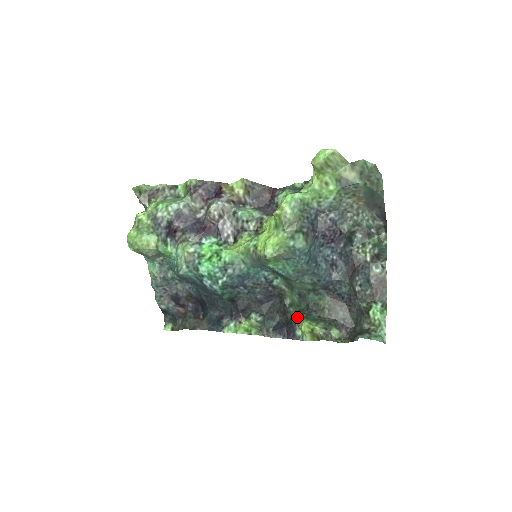
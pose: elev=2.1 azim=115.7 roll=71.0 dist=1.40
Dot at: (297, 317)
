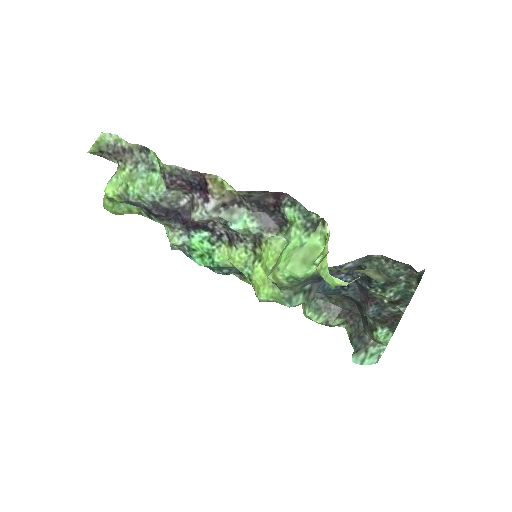
Dot at: occluded
